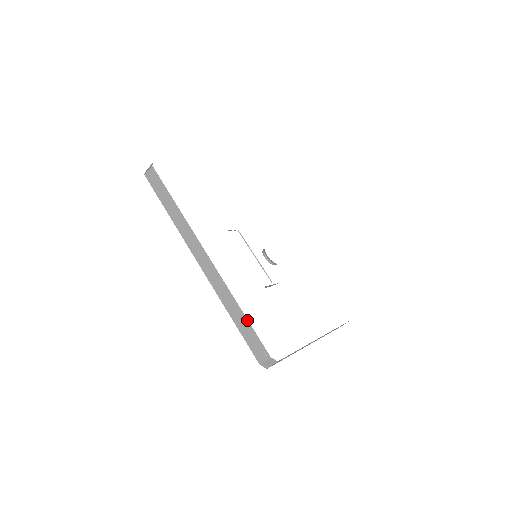
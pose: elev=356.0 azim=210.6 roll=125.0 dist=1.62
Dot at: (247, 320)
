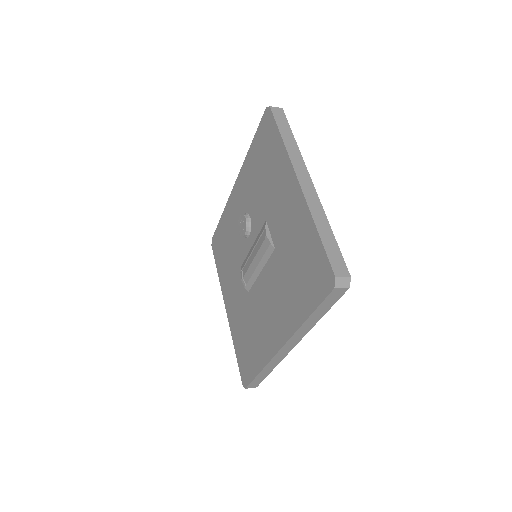
Dot at: occluded
